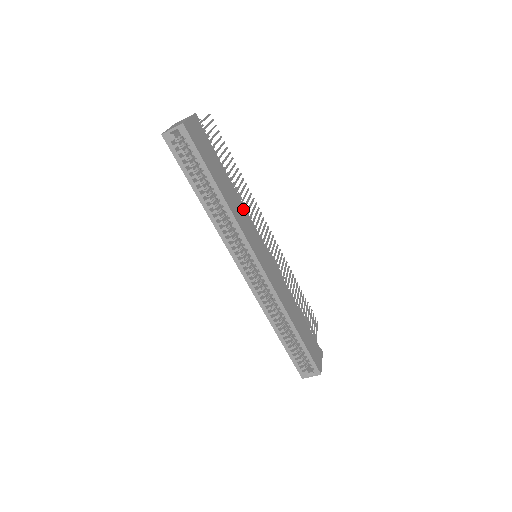
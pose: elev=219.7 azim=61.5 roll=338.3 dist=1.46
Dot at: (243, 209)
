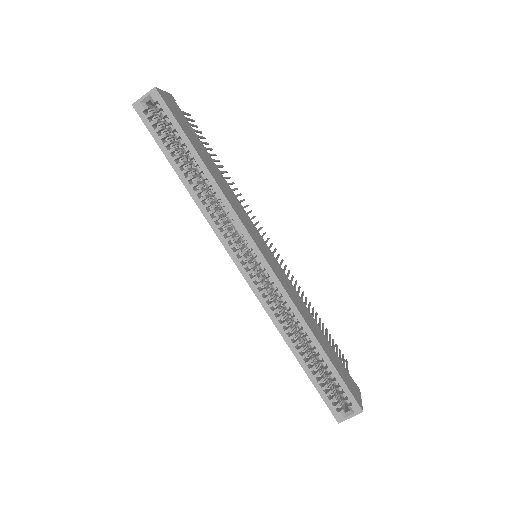
Dot at: (234, 196)
